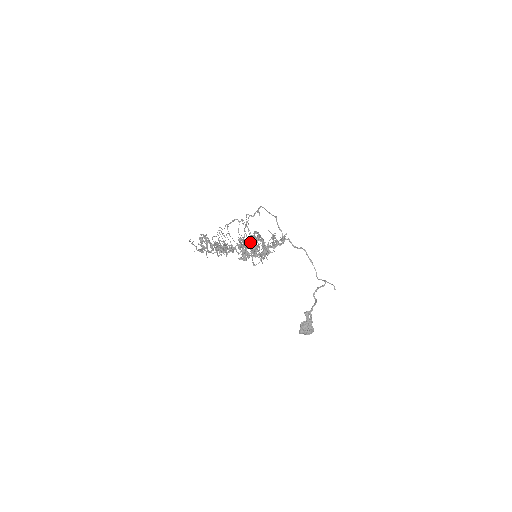
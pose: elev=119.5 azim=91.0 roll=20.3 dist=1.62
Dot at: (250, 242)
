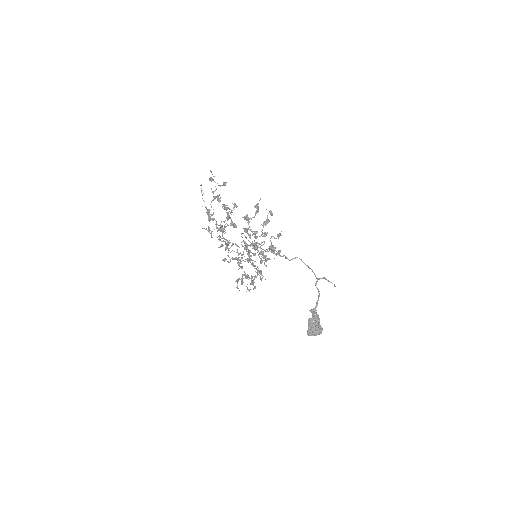
Dot at: occluded
